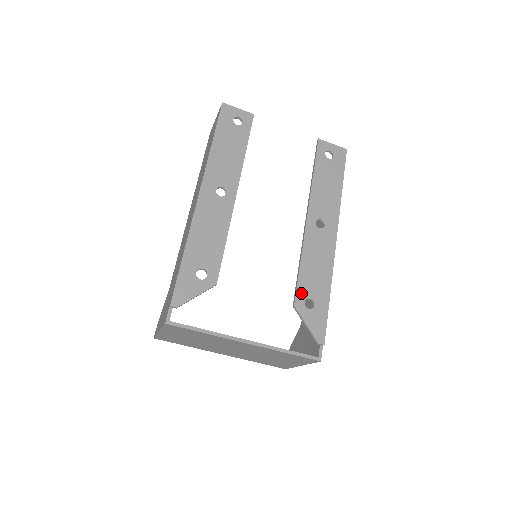
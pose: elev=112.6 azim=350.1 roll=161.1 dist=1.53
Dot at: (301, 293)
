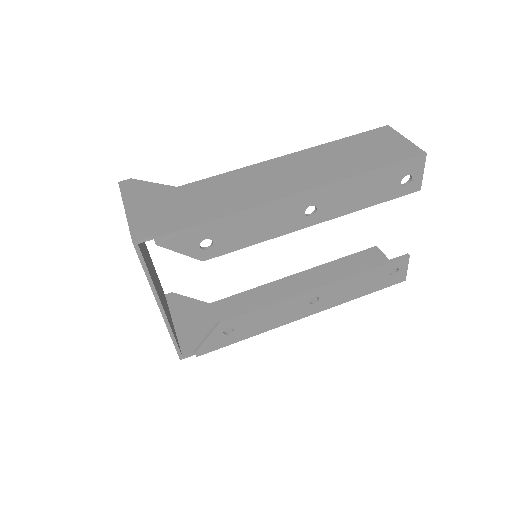
Dot at: (235, 321)
